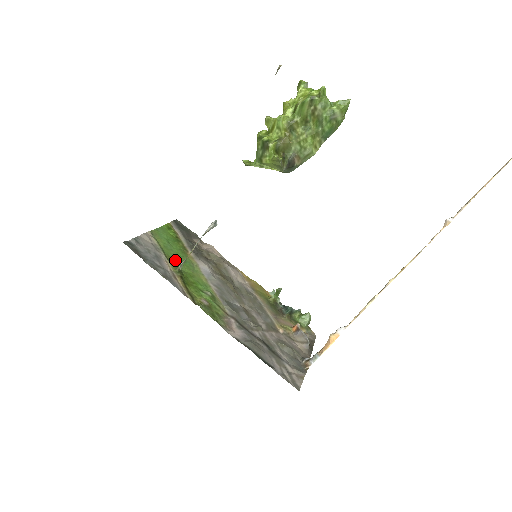
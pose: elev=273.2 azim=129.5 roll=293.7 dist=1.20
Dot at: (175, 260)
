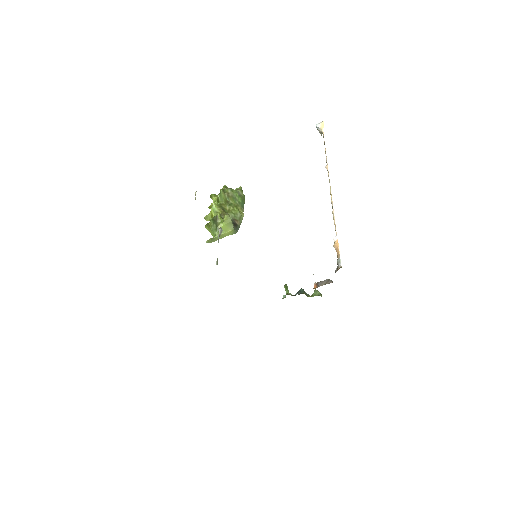
Dot at: occluded
